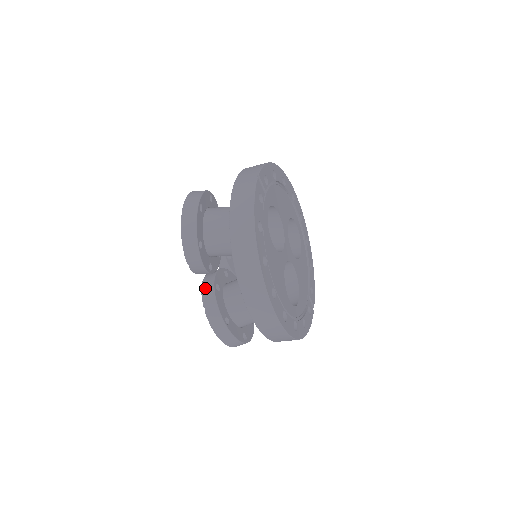
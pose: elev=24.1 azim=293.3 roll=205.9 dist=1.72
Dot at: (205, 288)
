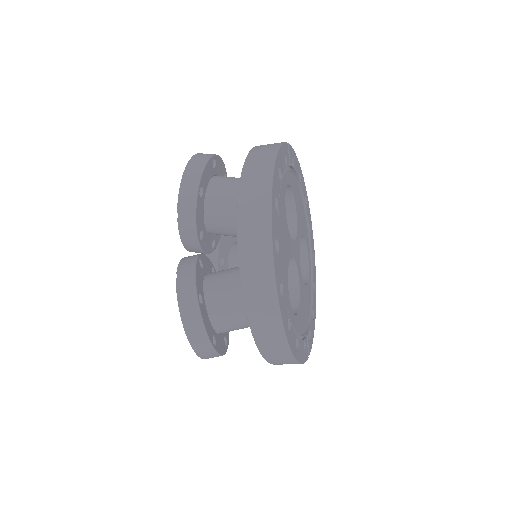
Dot at: (186, 258)
